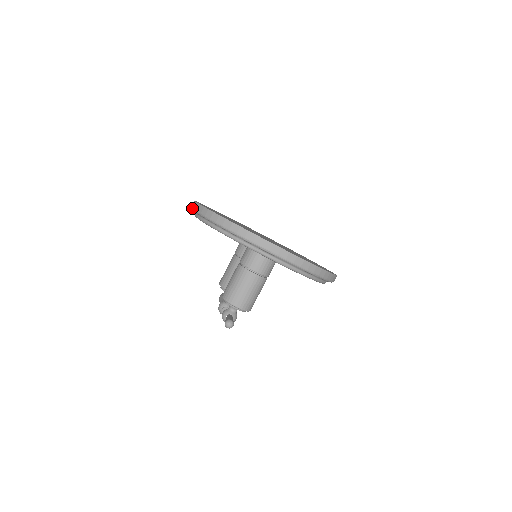
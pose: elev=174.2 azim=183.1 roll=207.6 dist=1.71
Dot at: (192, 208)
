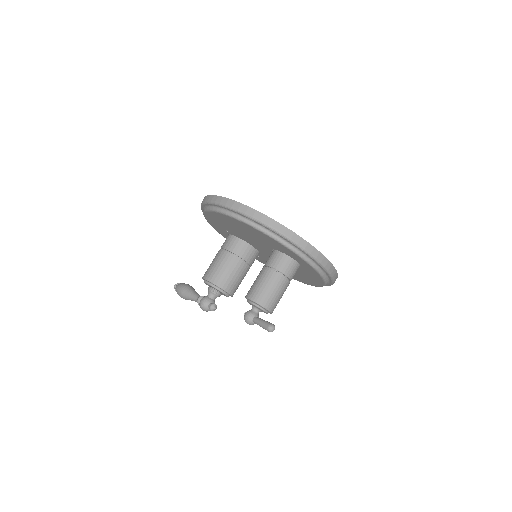
Dot at: (229, 206)
